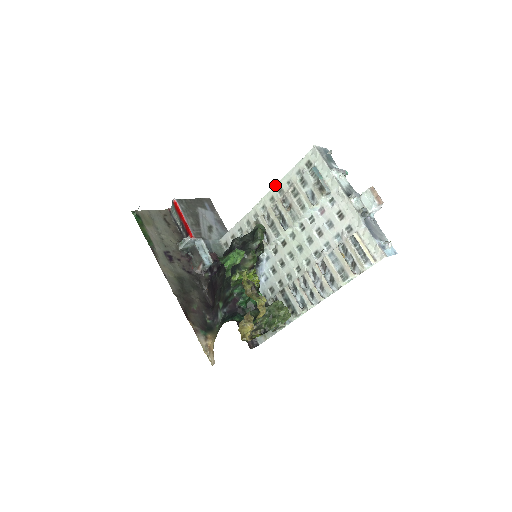
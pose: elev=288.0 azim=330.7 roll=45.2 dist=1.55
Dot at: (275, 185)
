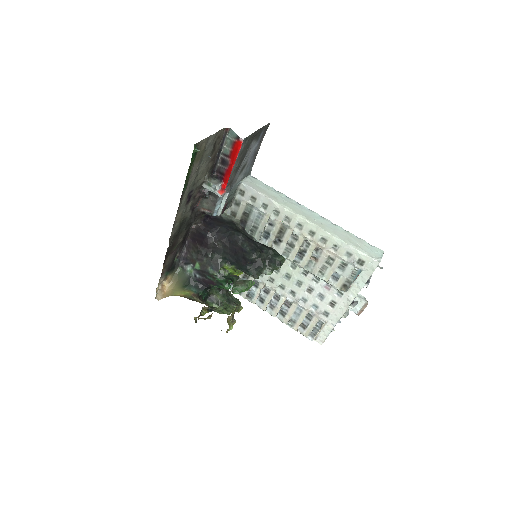
Dot at: (326, 232)
